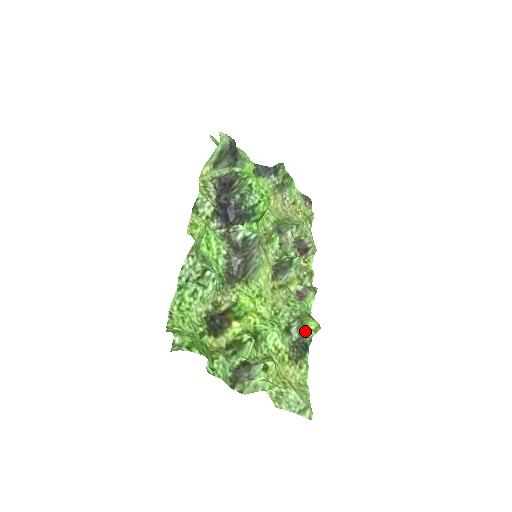
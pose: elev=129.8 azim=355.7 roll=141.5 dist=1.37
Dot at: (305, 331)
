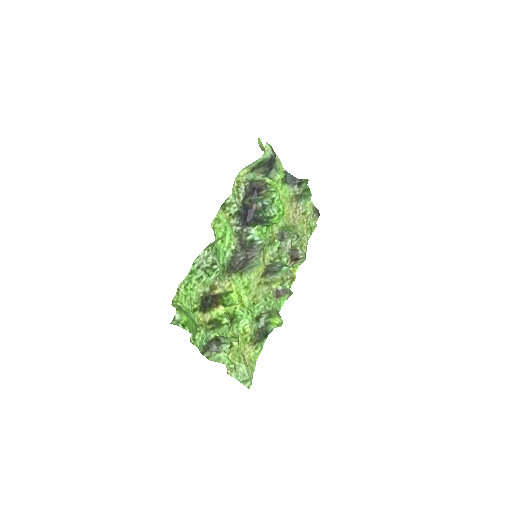
Dot at: (270, 322)
